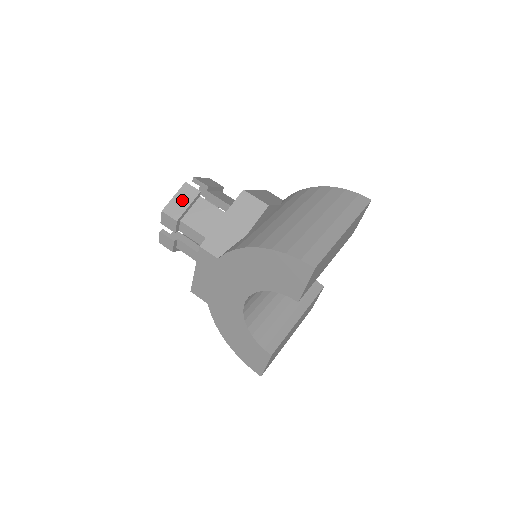
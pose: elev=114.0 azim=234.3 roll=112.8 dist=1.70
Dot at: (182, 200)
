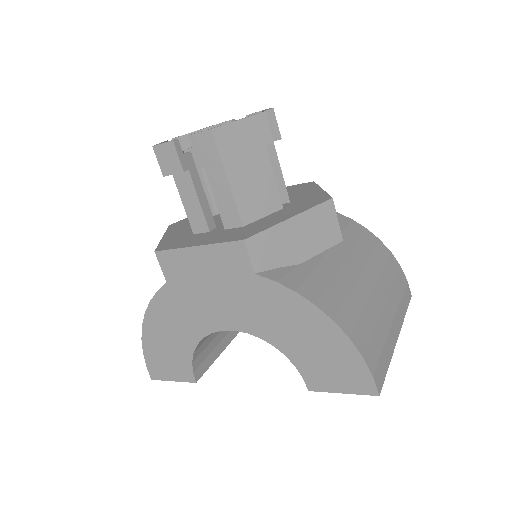
Dot at: (246, 135)
